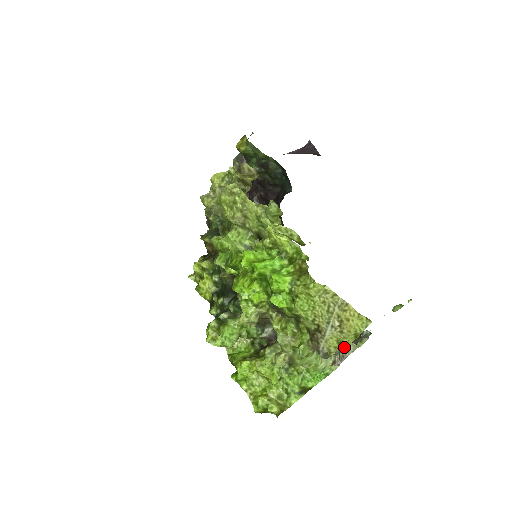
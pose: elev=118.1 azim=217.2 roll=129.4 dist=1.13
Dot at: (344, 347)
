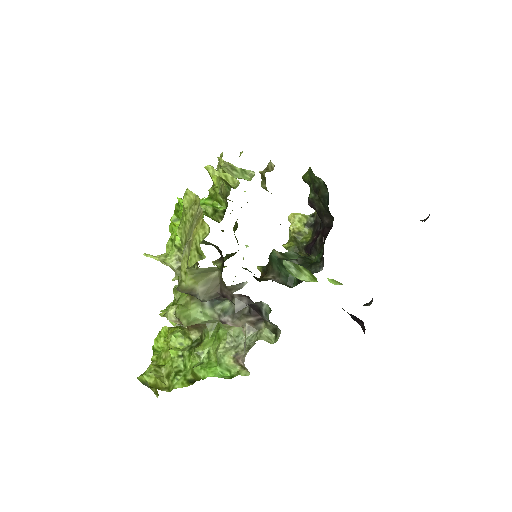
Dot at: (248, 332)
